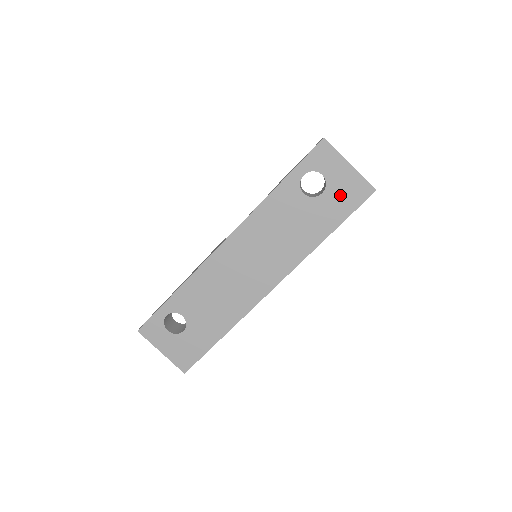
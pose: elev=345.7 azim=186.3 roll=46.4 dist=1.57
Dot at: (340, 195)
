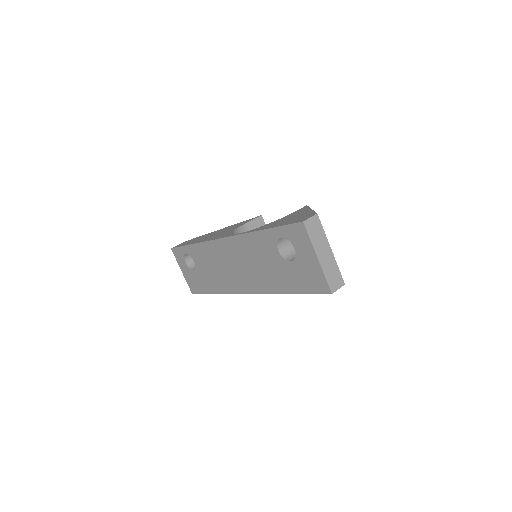
Dot at: (304, 274)
